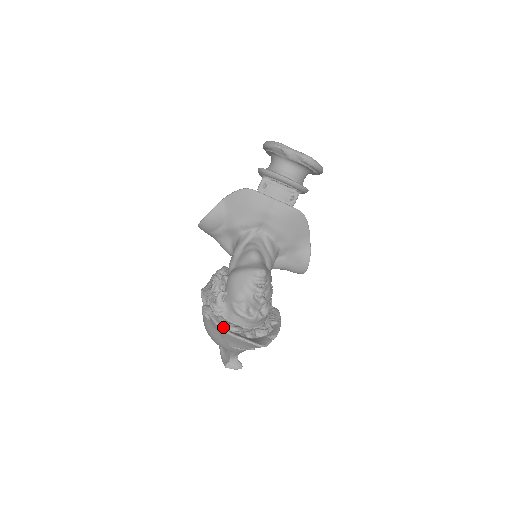
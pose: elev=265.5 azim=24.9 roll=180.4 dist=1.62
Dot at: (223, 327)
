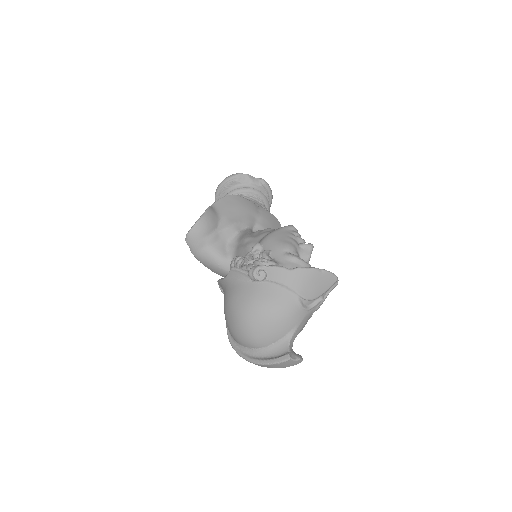
Dot at: (292, 268)
